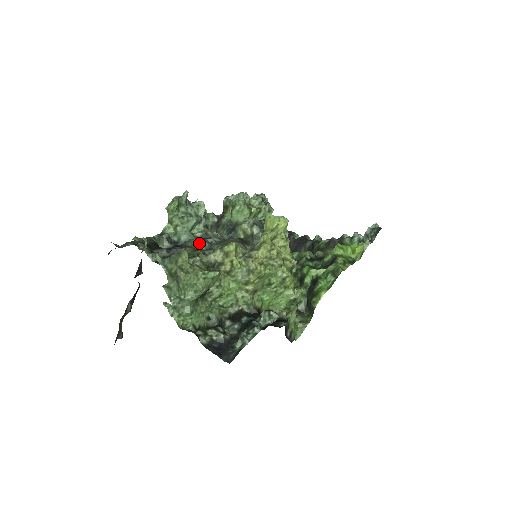
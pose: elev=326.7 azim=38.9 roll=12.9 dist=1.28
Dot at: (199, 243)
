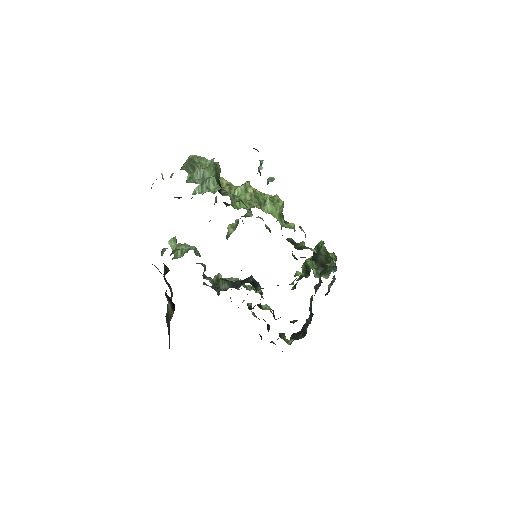
Dot at: occluded
